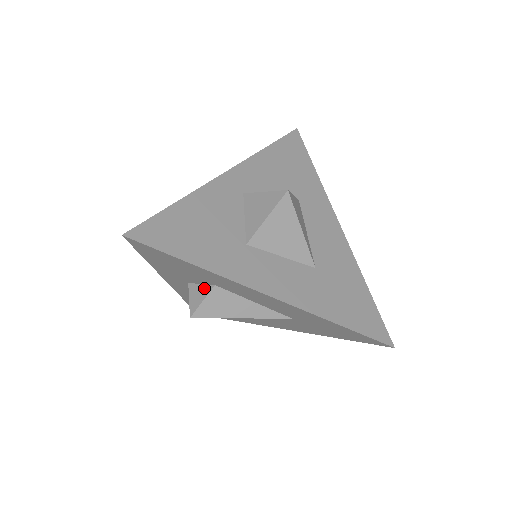
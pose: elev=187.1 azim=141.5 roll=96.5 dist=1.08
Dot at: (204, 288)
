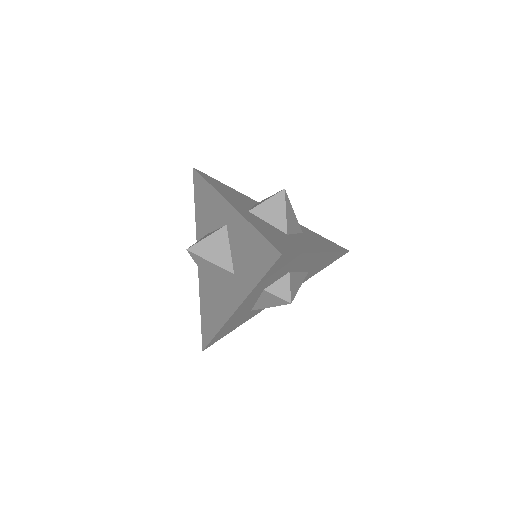
Dot at: (282, 280)
